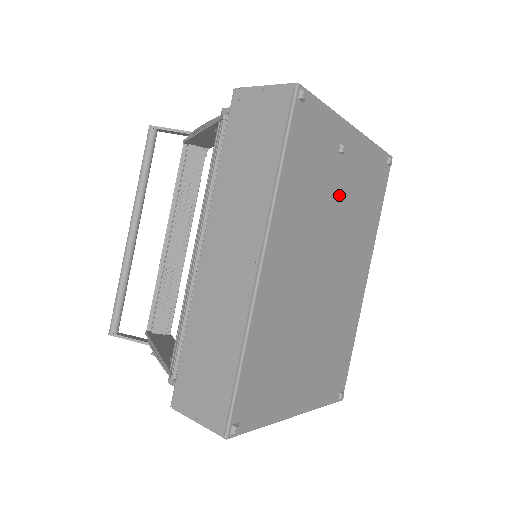
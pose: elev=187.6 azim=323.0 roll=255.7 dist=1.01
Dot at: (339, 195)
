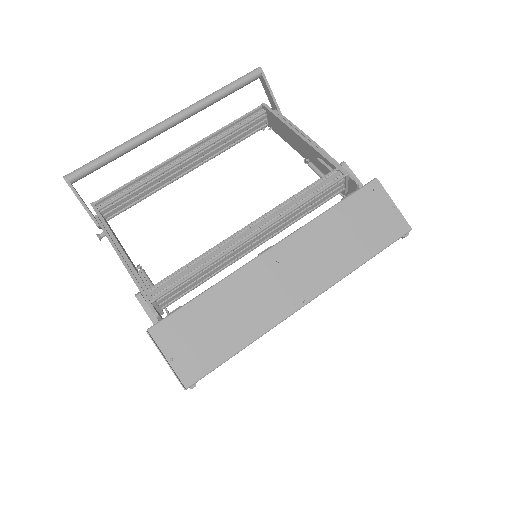
Dot at: occluded
